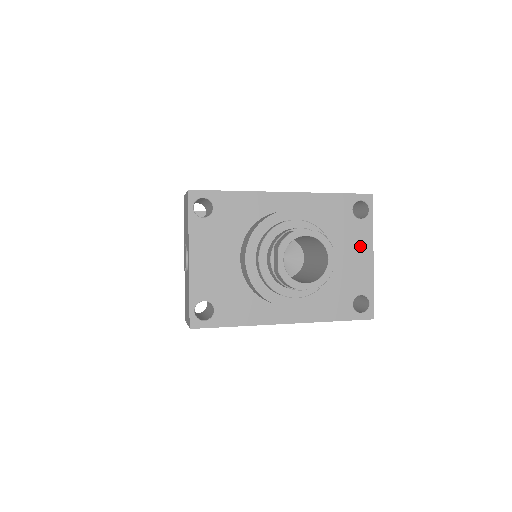
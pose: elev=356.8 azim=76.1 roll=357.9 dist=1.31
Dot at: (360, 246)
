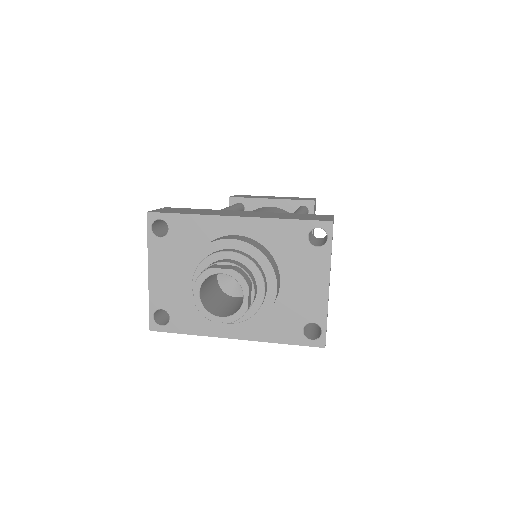
Dot at: (314, 274)
